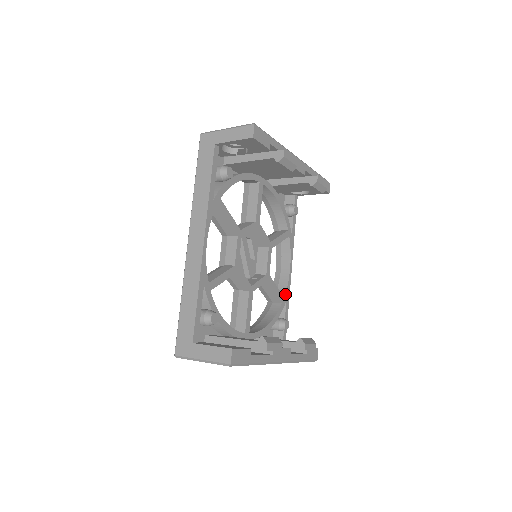
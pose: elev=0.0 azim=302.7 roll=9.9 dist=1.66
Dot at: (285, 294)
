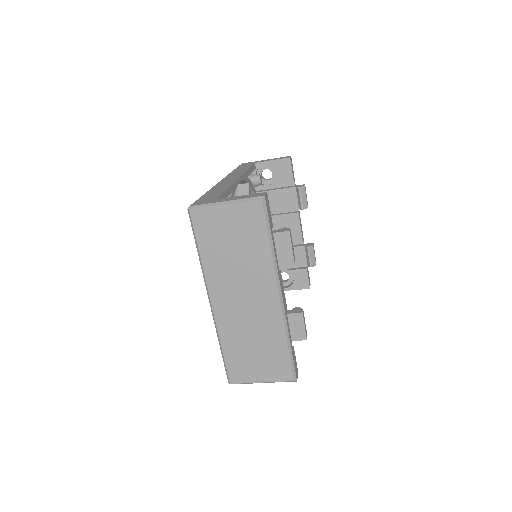
Dot at: occluded
